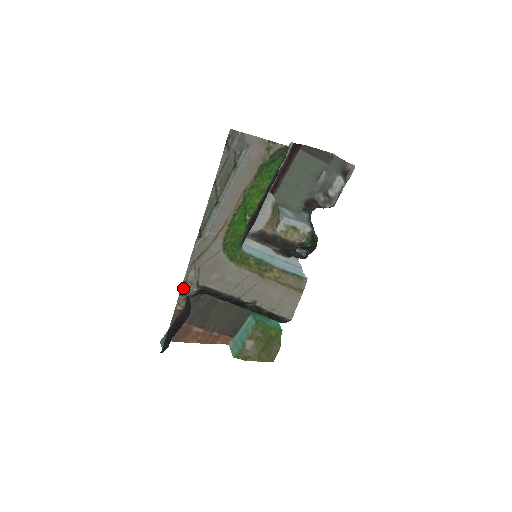
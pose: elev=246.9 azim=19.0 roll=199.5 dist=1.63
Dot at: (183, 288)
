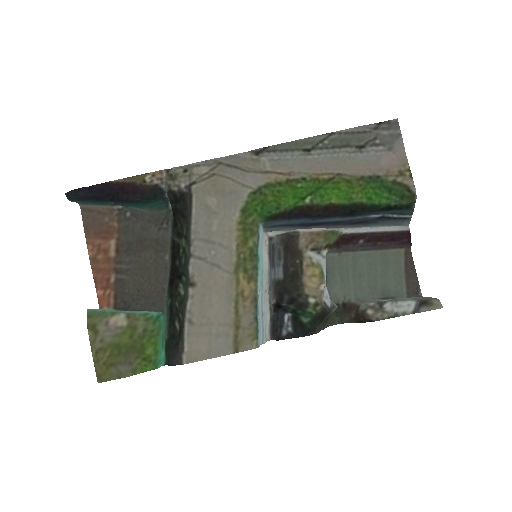
Dot at: (179, 169)
